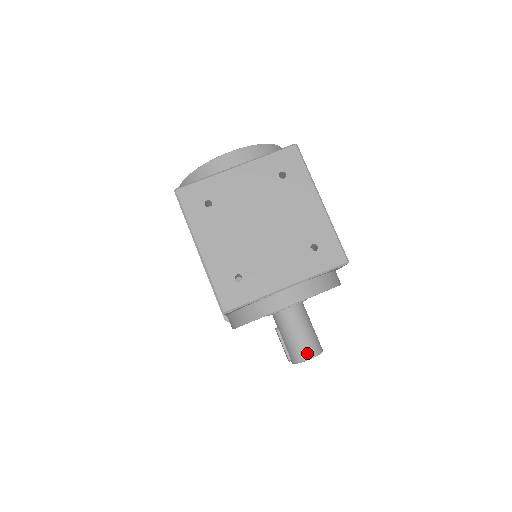
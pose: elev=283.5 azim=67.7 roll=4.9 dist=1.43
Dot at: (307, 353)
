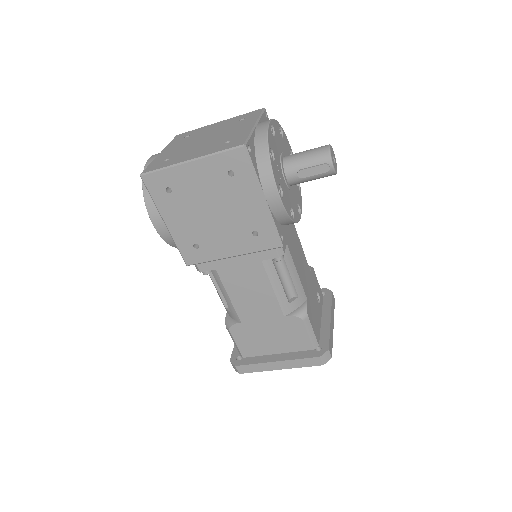
Dot at: (324, 147)
